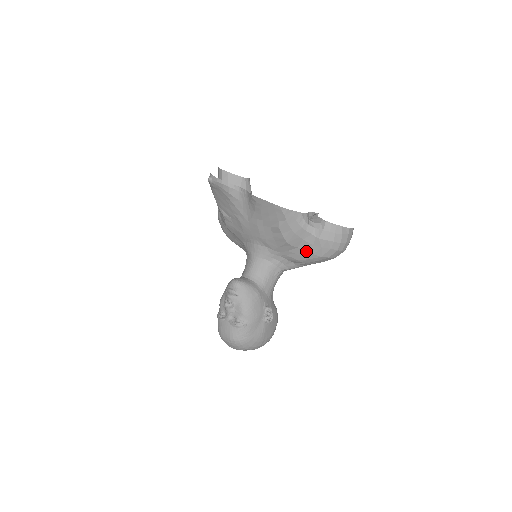
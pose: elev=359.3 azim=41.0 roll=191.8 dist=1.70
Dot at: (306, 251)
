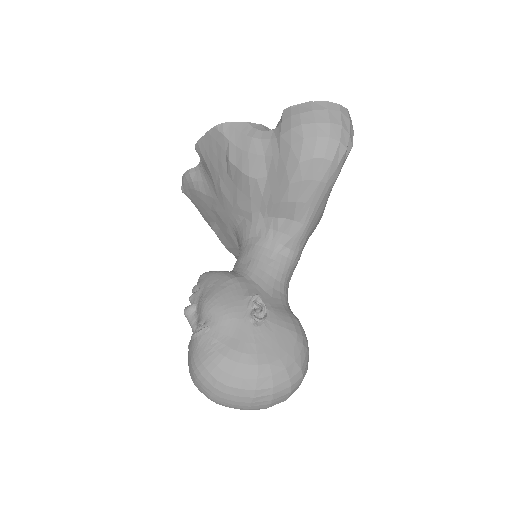
Dot at: (278, 172)
